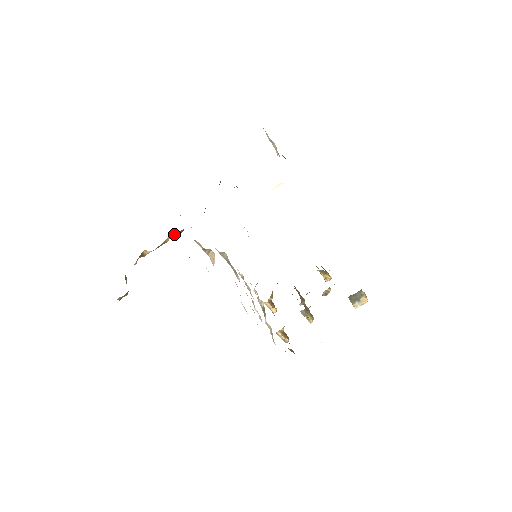
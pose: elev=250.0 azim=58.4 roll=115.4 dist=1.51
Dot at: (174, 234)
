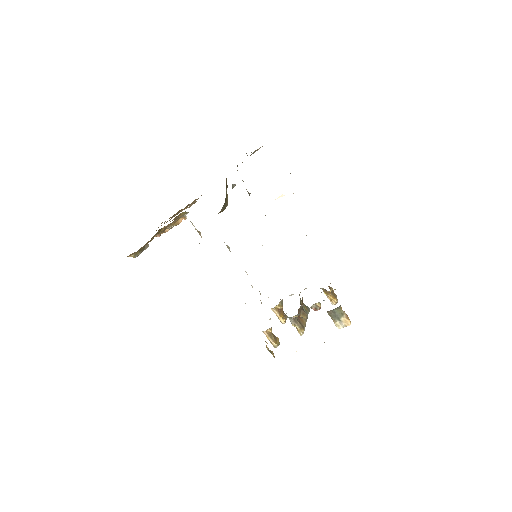
Dot at: (184, 217)
